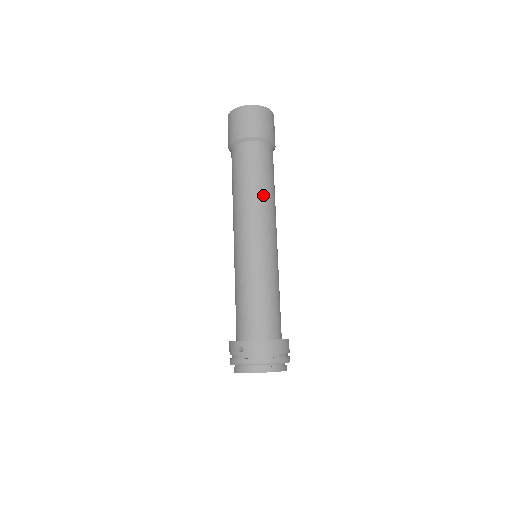
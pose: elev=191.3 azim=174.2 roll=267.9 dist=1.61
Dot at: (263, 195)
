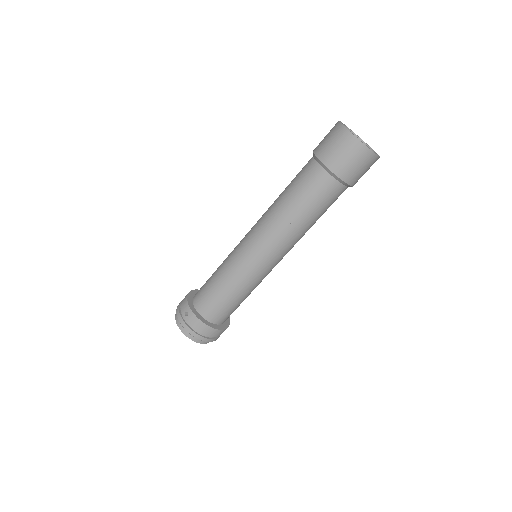
Dot at: (297, 227)
